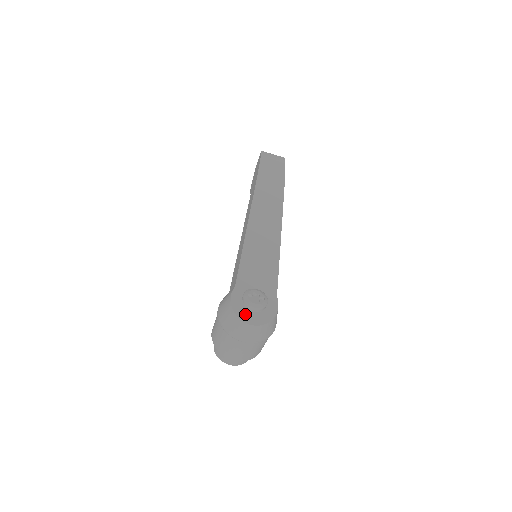
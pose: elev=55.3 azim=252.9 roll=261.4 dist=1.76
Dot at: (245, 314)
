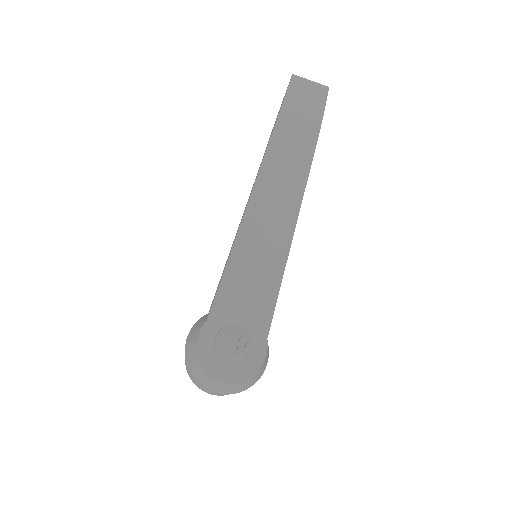
Dot at: (214, 365)
